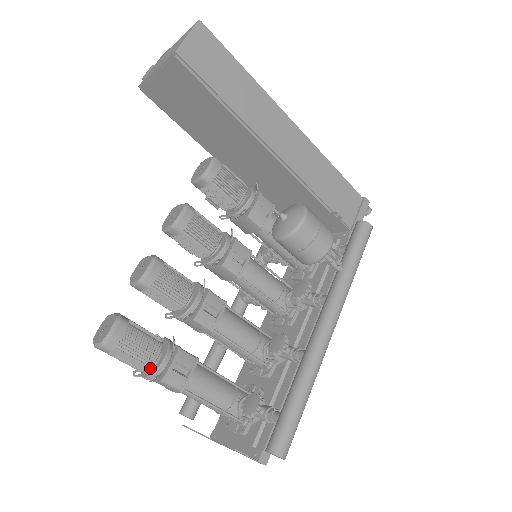
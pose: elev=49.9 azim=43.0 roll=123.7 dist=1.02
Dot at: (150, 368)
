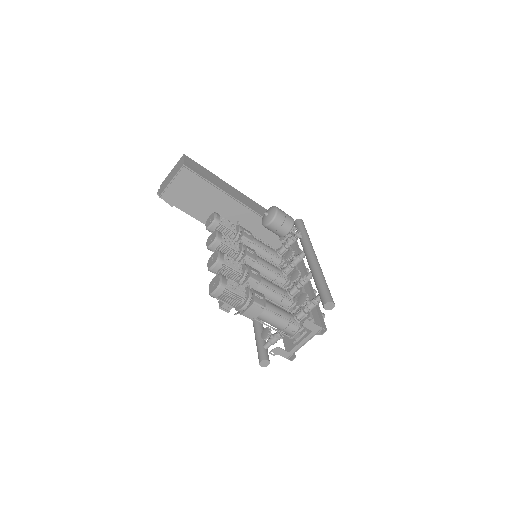
Dot at: (245, 298)
